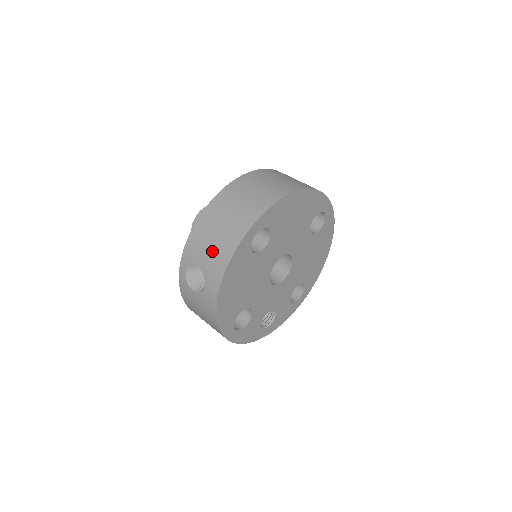
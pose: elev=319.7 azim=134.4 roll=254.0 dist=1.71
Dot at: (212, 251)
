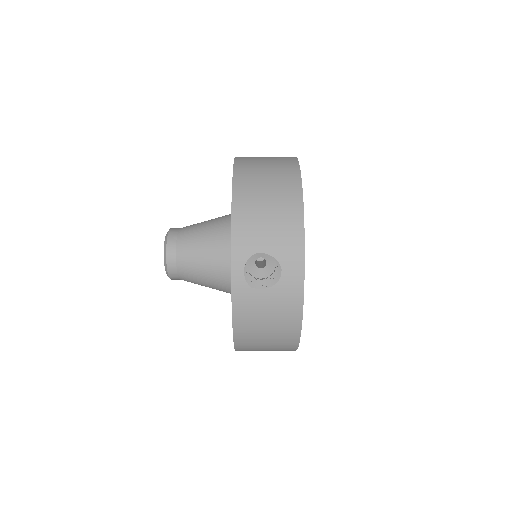
Dot at: (275, 226)
